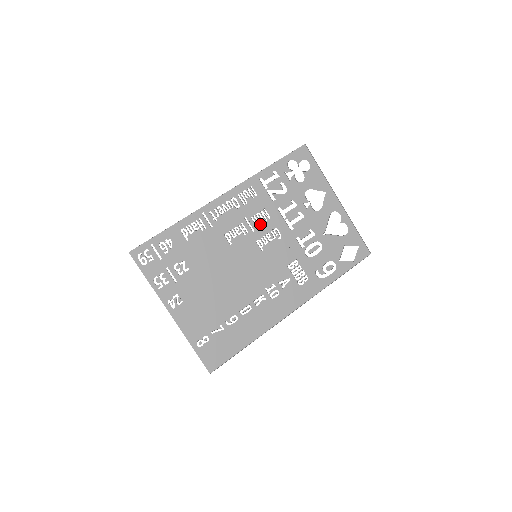
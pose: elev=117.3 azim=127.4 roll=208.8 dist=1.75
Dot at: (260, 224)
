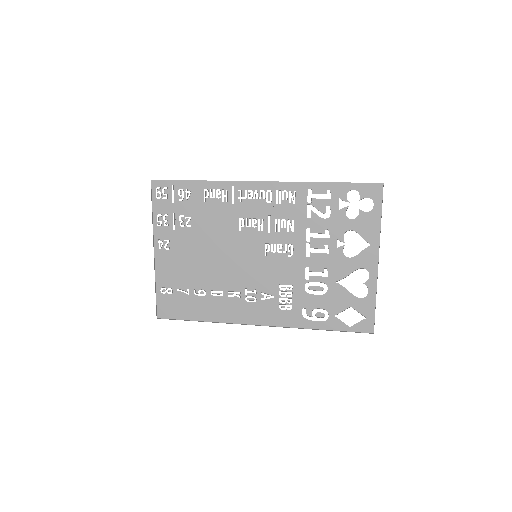
Dot at: (280, 231)
